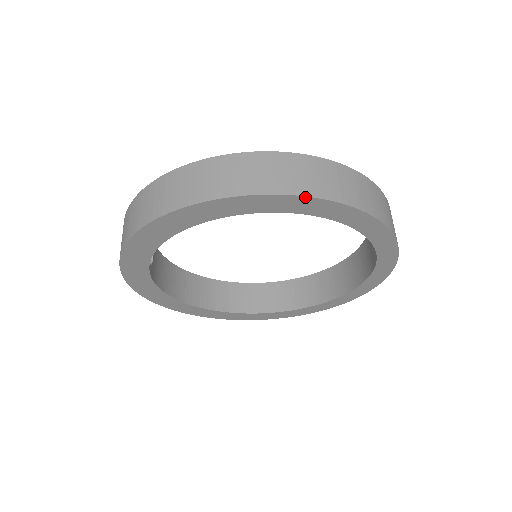
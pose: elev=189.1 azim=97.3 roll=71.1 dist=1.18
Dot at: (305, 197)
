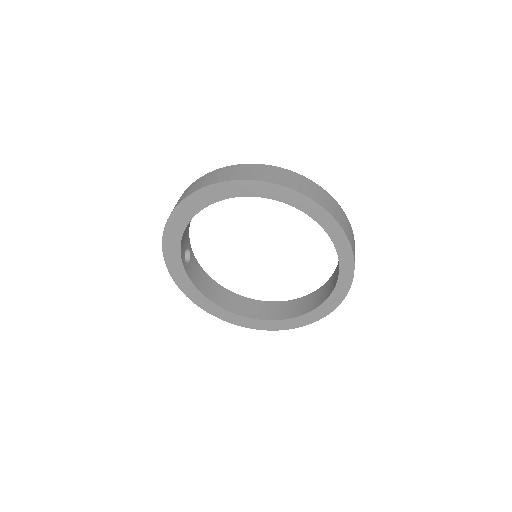
Dot at: (253, 181)
